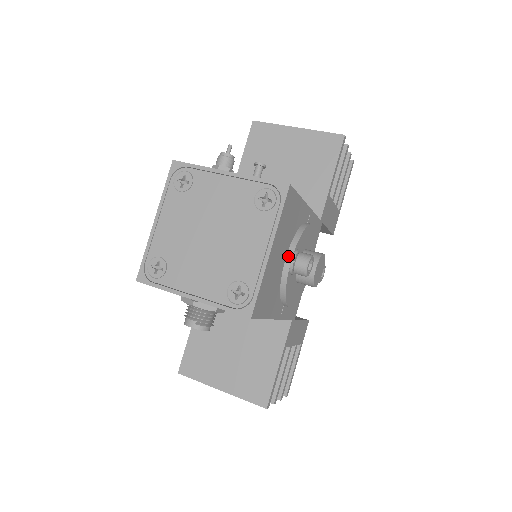
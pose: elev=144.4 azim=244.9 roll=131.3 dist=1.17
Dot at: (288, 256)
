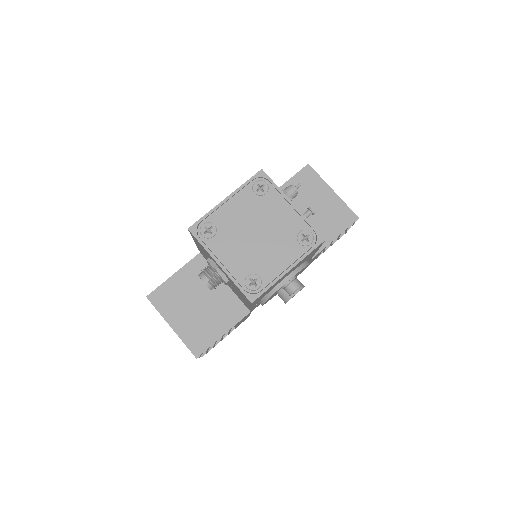
Dot at: (289, 276)
